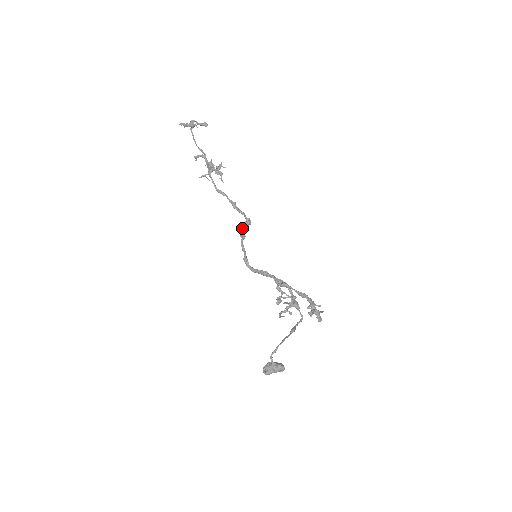
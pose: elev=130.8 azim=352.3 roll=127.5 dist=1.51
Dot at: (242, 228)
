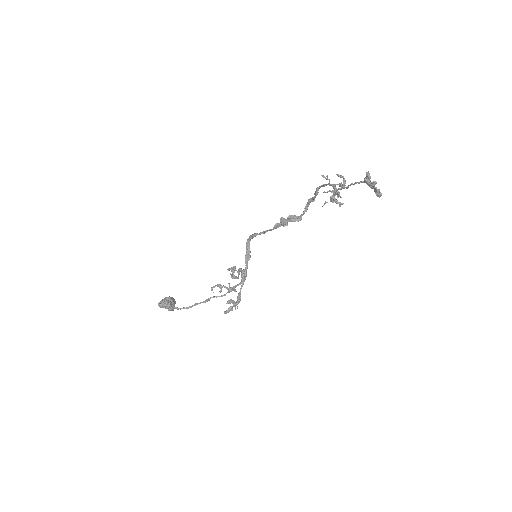
Dot at: (285, 223)
